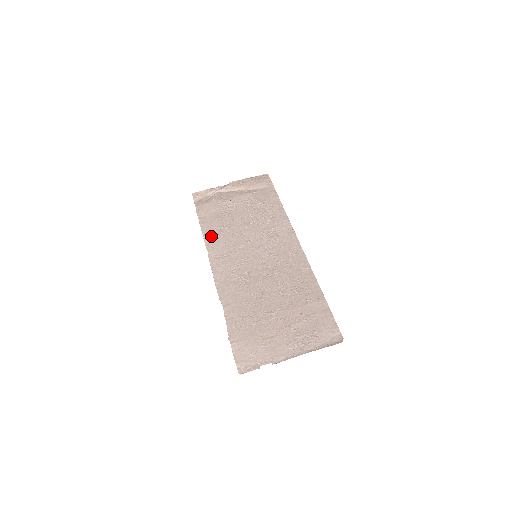
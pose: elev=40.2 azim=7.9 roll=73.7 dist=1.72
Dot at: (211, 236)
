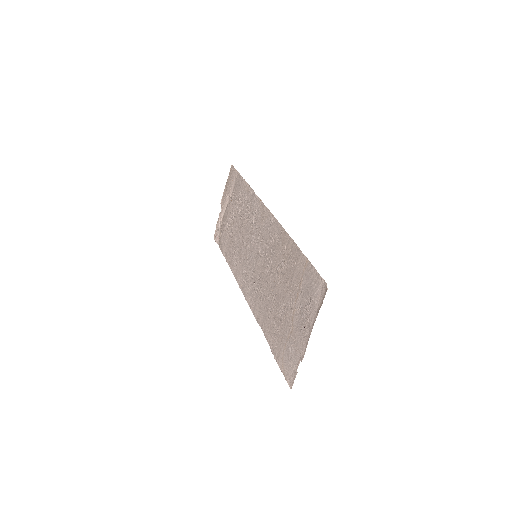
Dot at: (234, 266)
